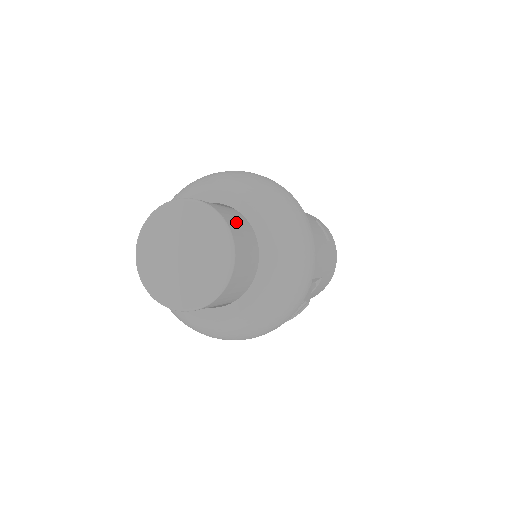
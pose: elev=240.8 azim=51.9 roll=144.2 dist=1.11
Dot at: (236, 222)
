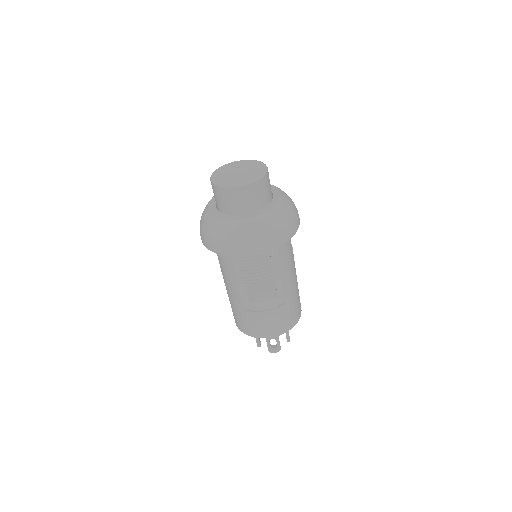
Dot at: occluded
